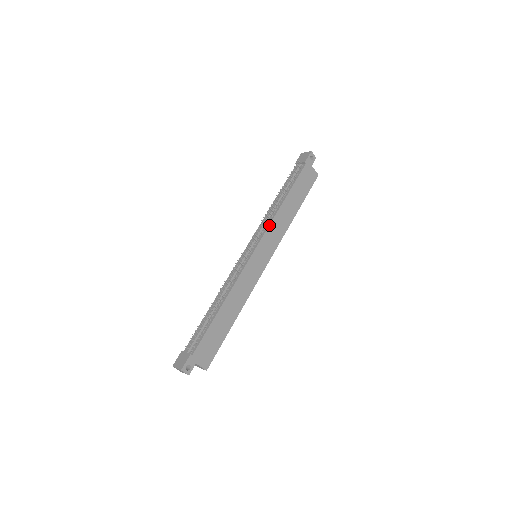
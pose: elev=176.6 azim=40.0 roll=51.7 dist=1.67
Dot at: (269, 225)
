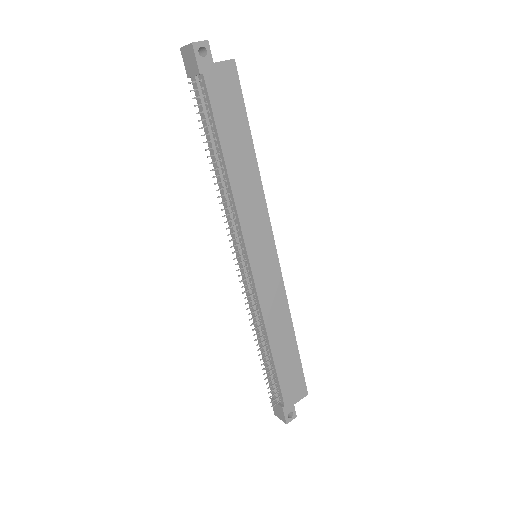
Dot at: (238, 218)
